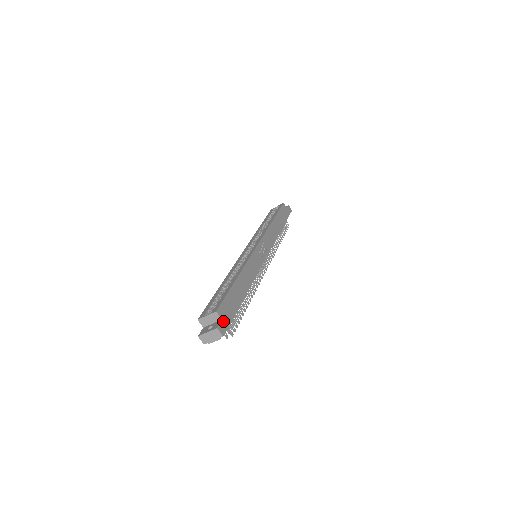
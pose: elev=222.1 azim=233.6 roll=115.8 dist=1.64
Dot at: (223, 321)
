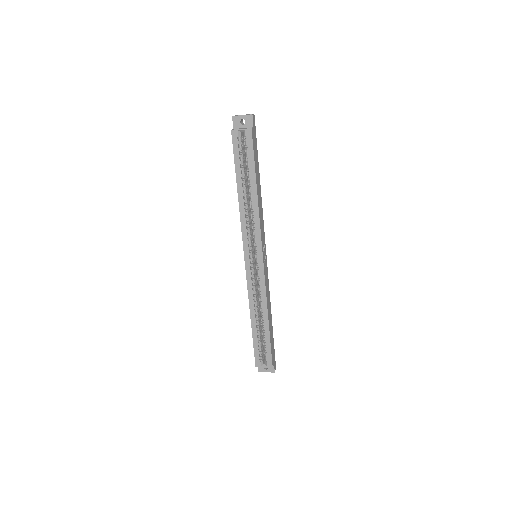
Dot at: (274, 363)
